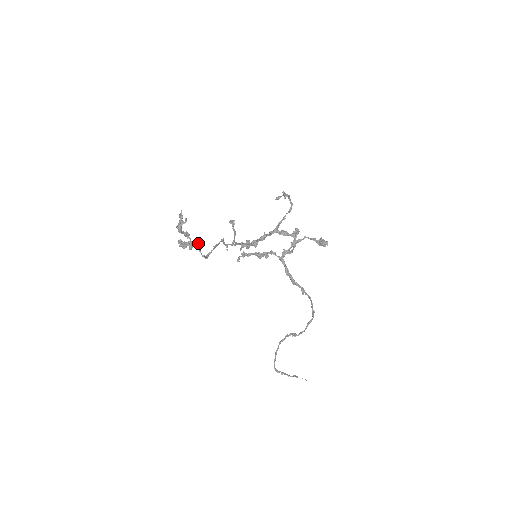
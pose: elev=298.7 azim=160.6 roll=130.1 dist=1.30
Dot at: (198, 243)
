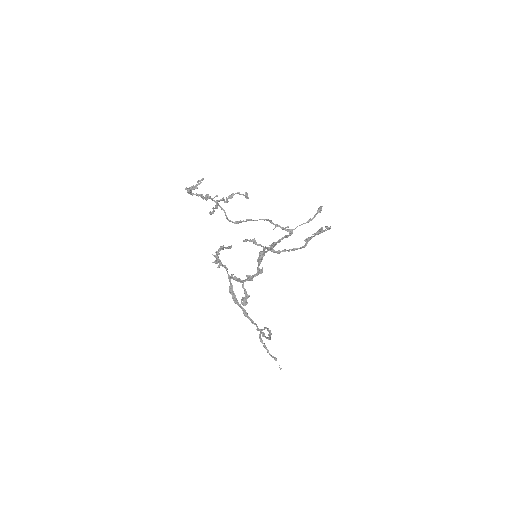
Dot at: occluded
